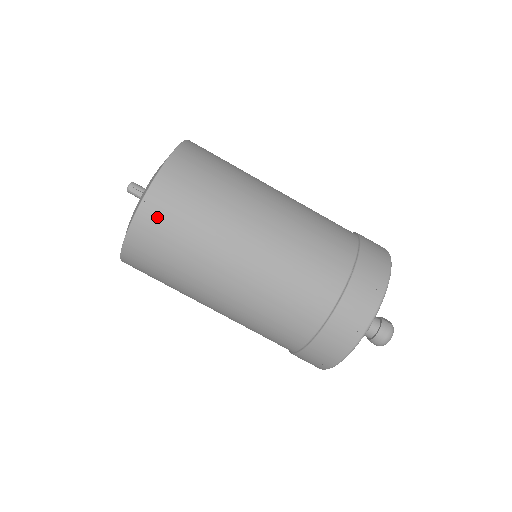
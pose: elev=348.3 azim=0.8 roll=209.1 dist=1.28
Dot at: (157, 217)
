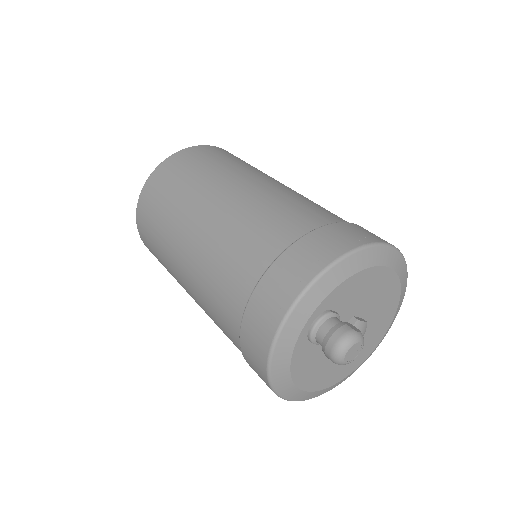
Dot at: (152, 191)
